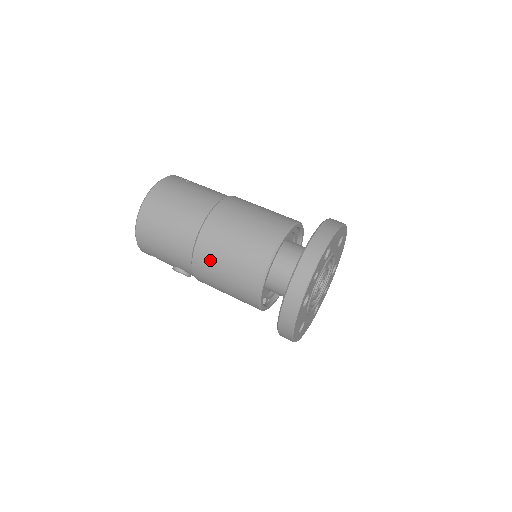
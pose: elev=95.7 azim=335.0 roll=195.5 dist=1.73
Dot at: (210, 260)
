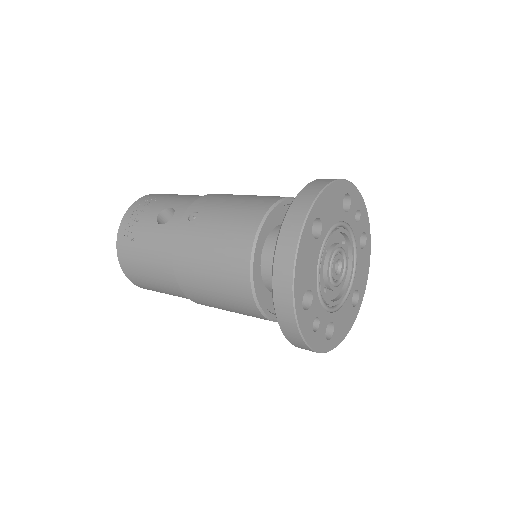
Dot at: occluded
